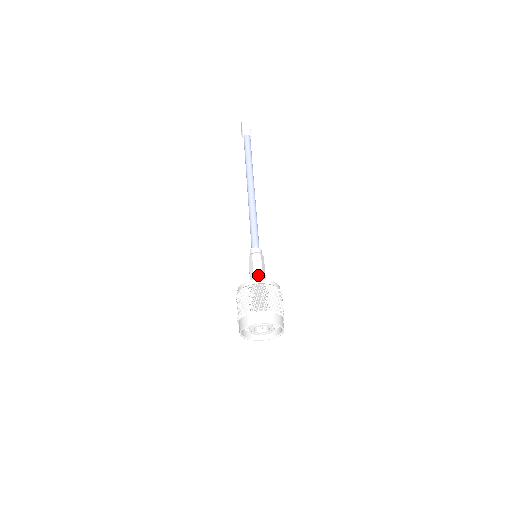
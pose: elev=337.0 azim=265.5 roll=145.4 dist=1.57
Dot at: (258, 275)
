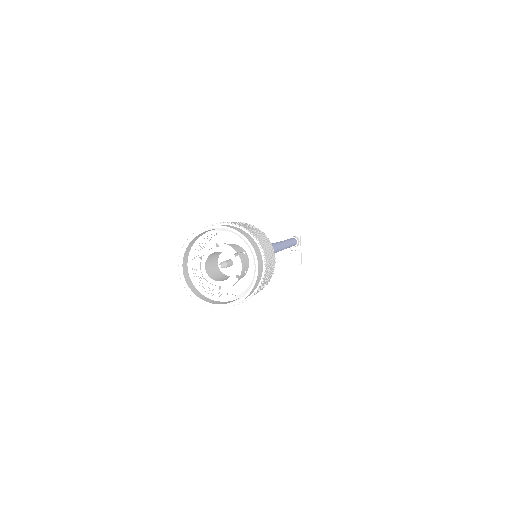
Dot at: occluded
